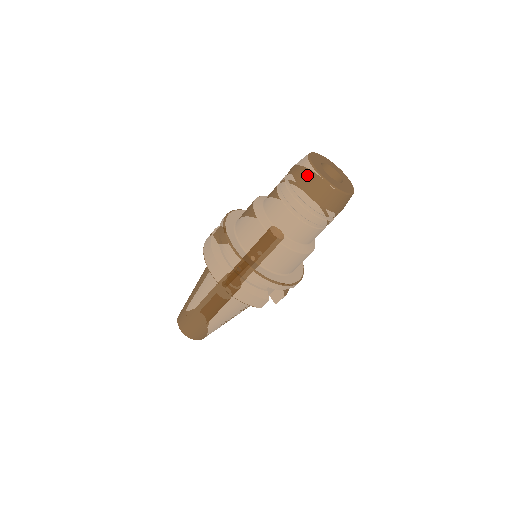
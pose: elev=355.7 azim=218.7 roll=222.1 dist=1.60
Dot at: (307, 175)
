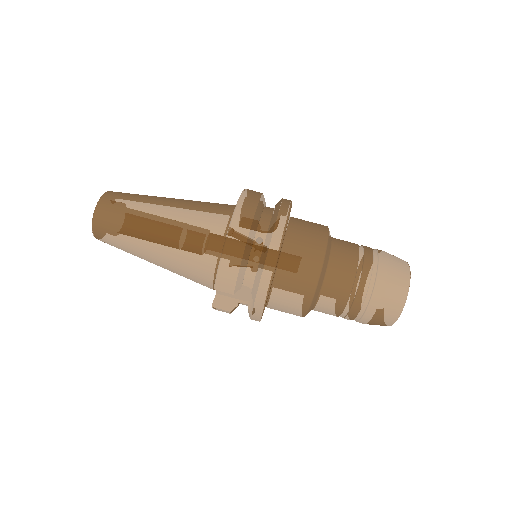
Dot at: (401, 268)
